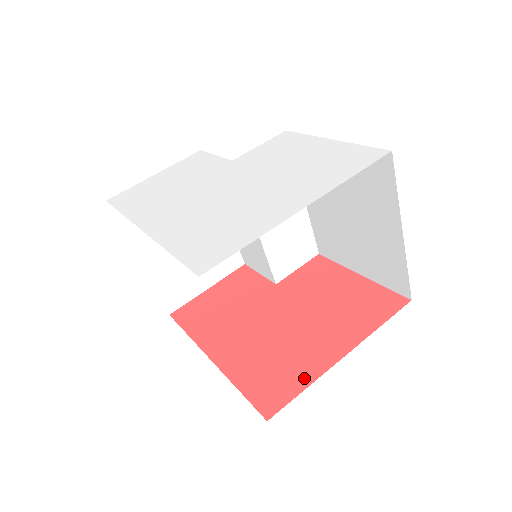
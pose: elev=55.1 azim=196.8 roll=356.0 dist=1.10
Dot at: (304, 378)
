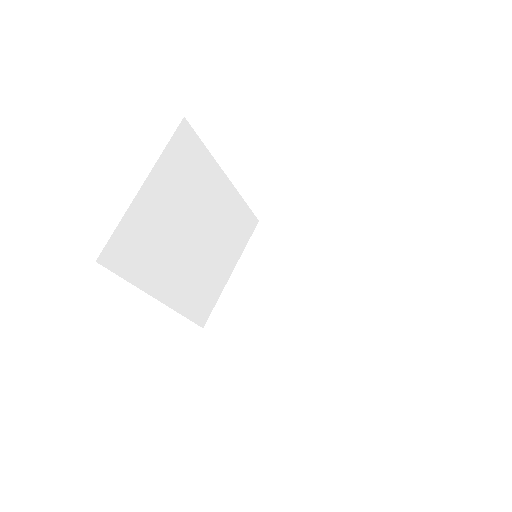
Dot at: occluded
